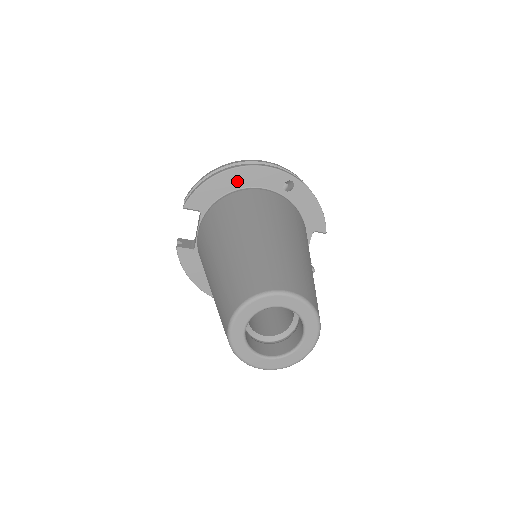
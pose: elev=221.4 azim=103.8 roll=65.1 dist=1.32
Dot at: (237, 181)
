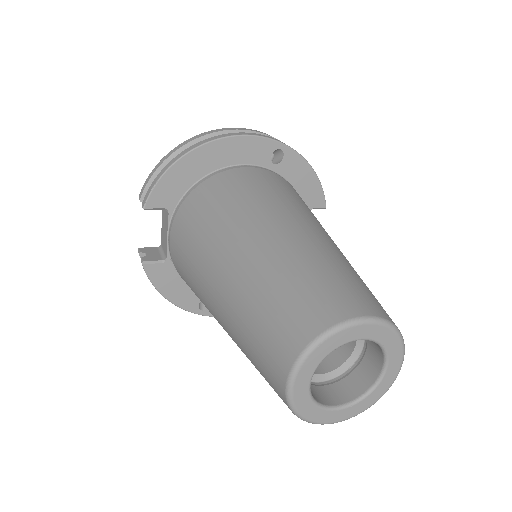
Dot at: (211, 160)
